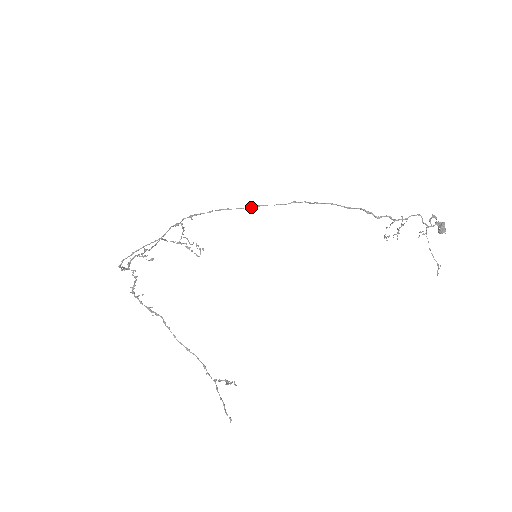
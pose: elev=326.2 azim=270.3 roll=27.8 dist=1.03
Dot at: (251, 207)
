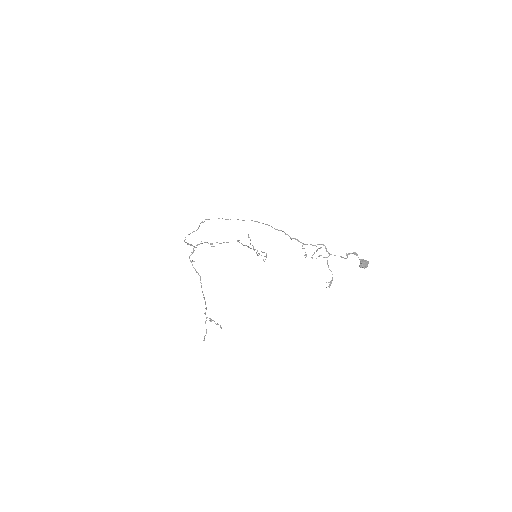
Dot at: occluded
